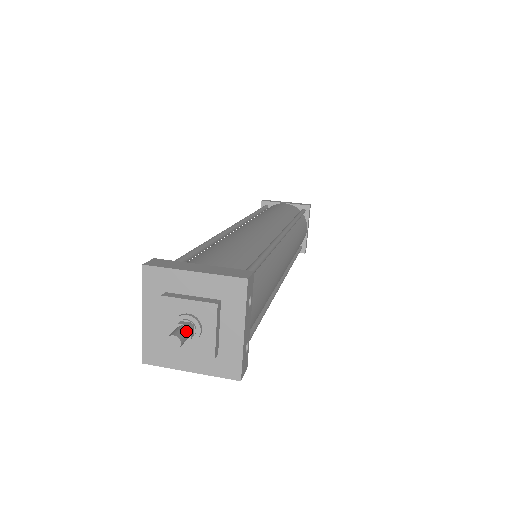
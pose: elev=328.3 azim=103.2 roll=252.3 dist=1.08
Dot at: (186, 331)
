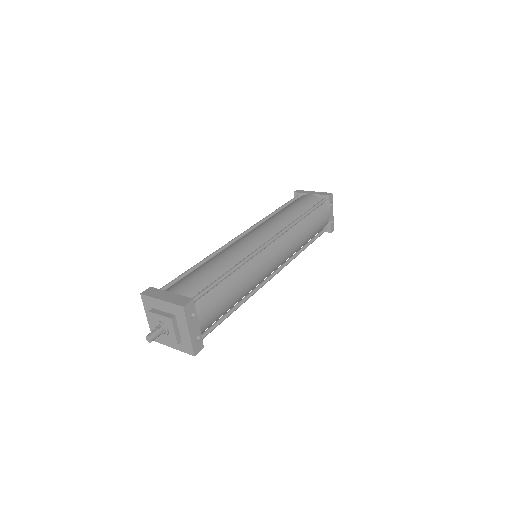
Dot at: (157, 332)
